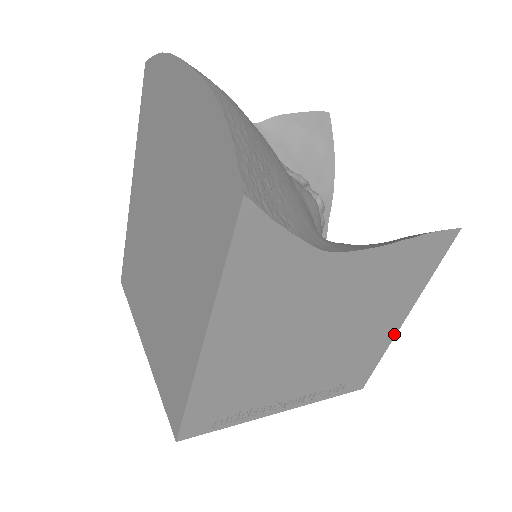
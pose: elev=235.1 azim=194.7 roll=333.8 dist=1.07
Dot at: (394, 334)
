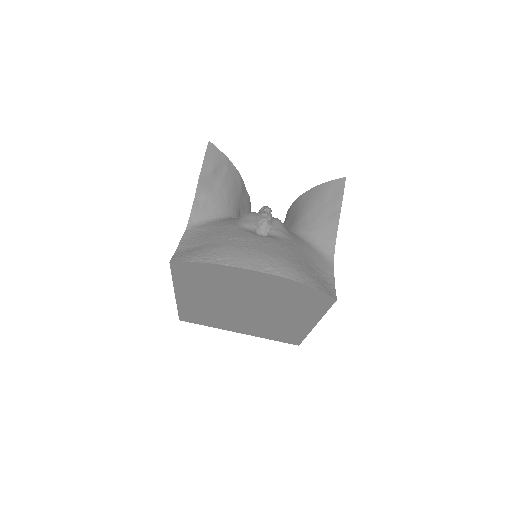
Dot at: occluded
